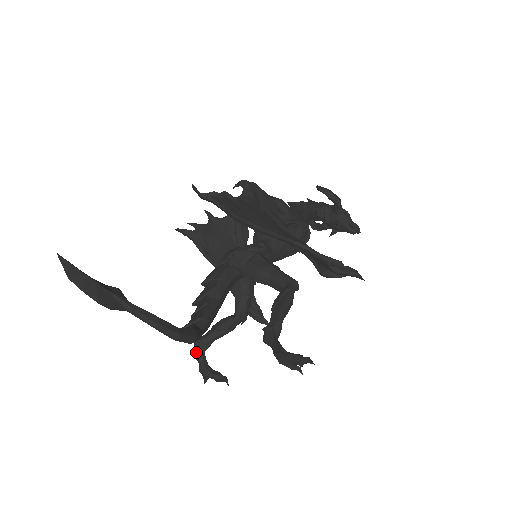
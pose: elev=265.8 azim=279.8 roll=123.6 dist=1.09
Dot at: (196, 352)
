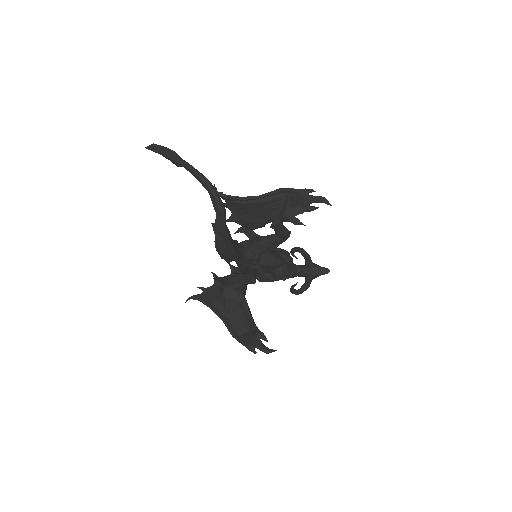
Dot at: (217, 280)
